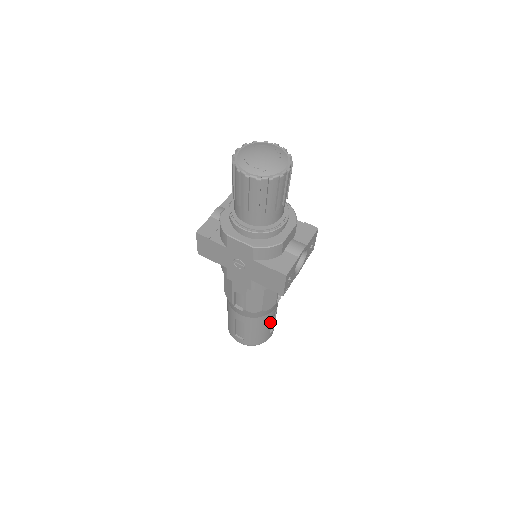
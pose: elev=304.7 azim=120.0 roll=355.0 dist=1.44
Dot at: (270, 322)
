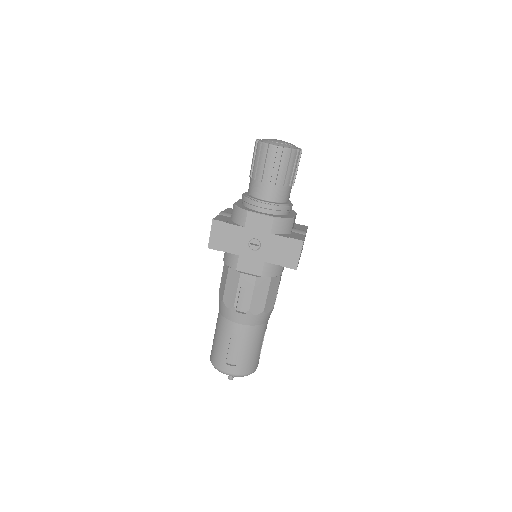
Dot at: (262, 340)
